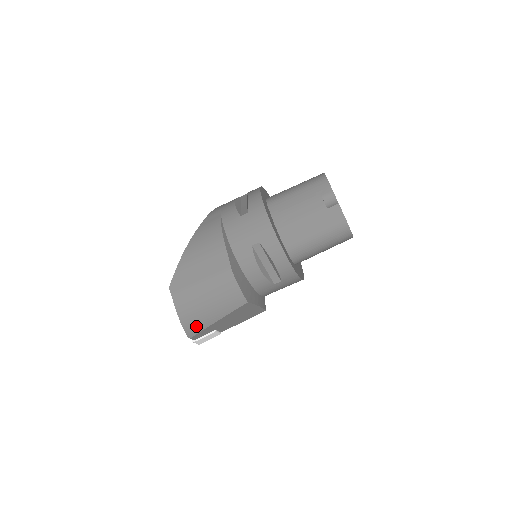
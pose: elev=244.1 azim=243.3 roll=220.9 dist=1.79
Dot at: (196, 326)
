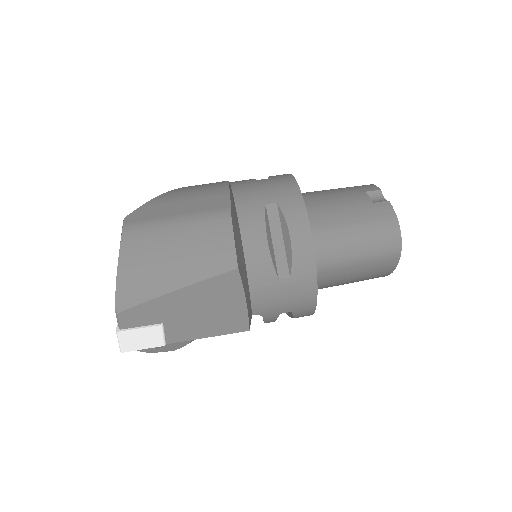
Dot at: (139, 288)
